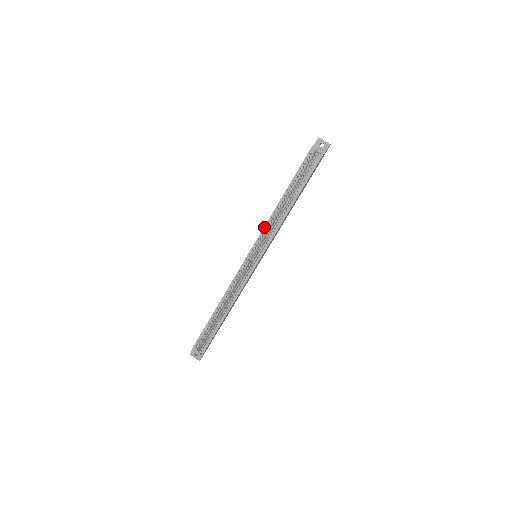
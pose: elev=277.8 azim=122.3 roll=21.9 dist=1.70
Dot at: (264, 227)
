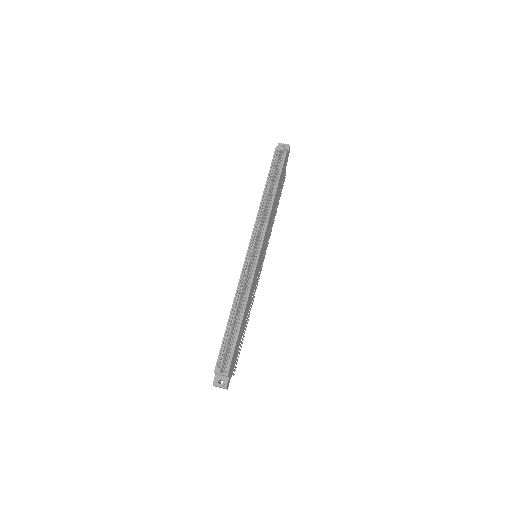
Dot at: (256, 218)
